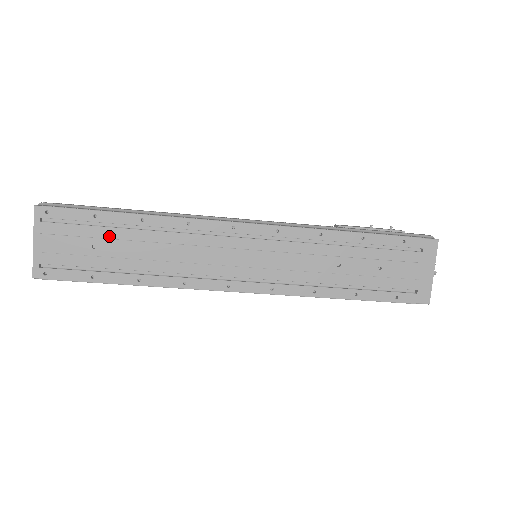
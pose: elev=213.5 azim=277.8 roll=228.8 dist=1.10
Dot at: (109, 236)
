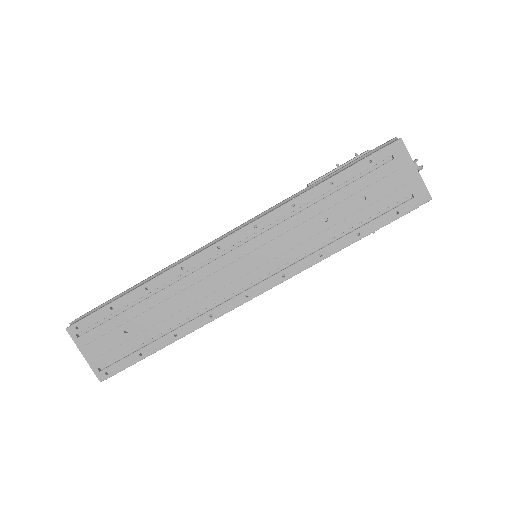
Dot at: (131, 317)
